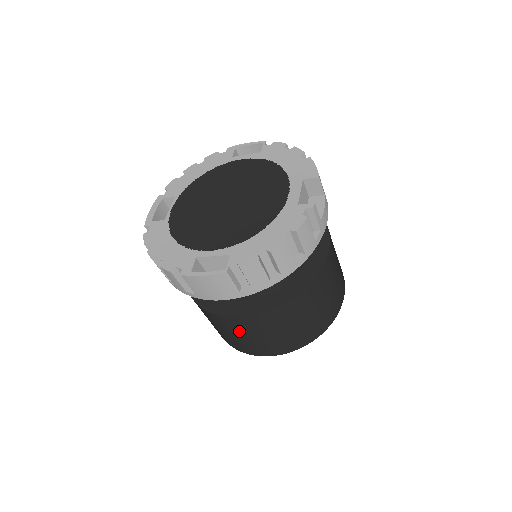
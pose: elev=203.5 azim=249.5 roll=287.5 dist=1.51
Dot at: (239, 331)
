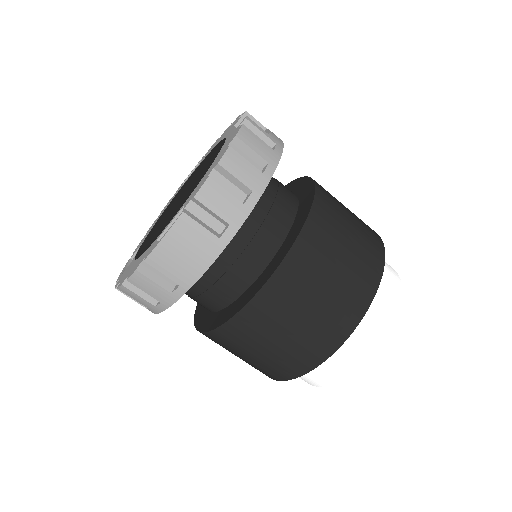
Dot at: (273, 325)
